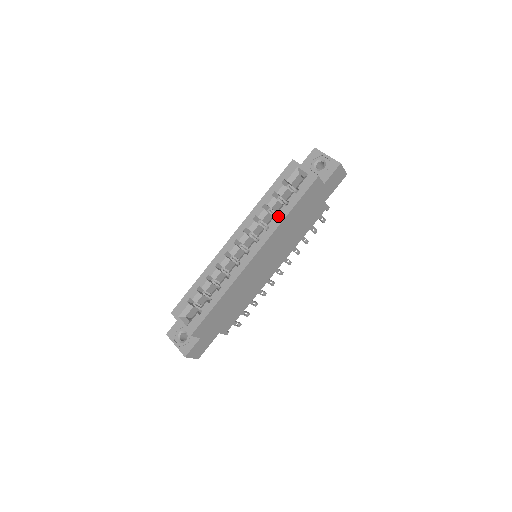
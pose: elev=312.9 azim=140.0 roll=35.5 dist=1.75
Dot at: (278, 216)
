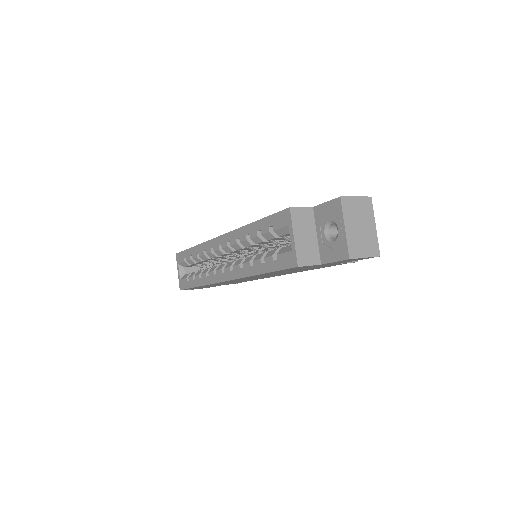
Dot at: (251, 265)
